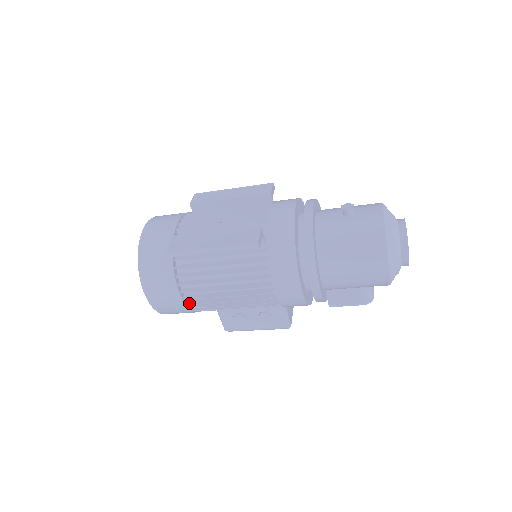
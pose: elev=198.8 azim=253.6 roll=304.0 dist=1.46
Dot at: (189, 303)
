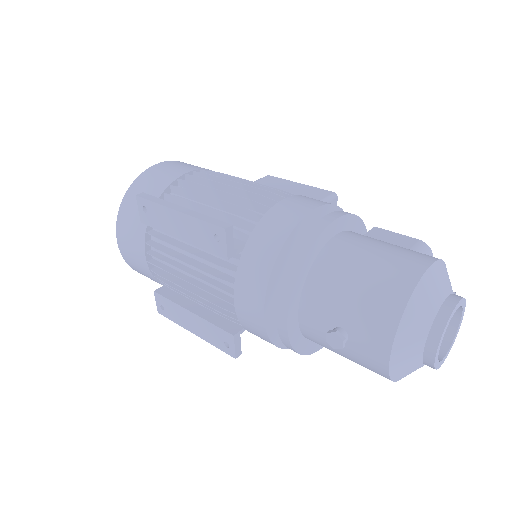
Dot at: occluded
